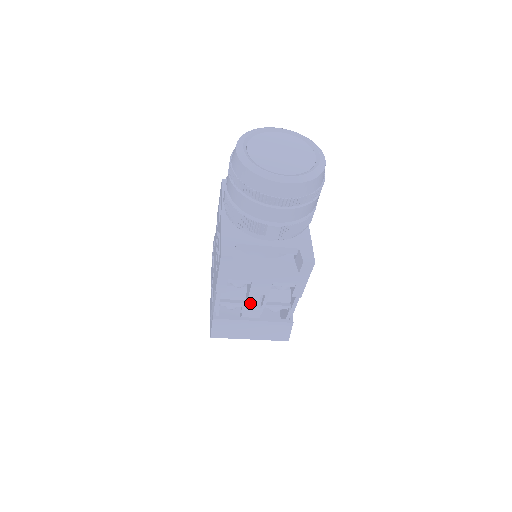
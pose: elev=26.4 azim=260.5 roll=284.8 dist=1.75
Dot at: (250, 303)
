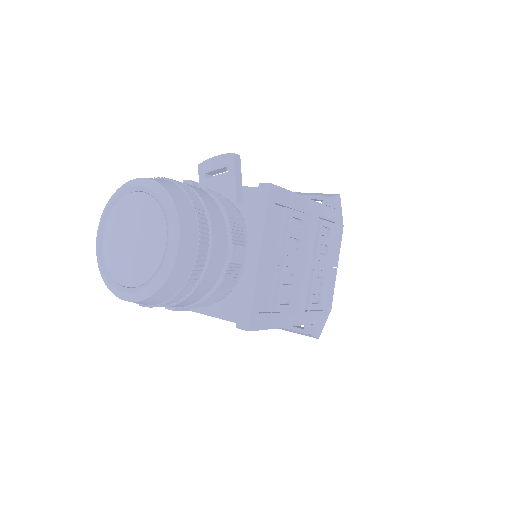
Dot at: occluded
